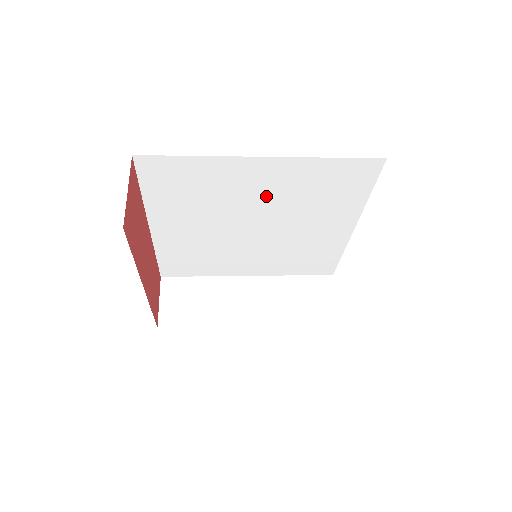
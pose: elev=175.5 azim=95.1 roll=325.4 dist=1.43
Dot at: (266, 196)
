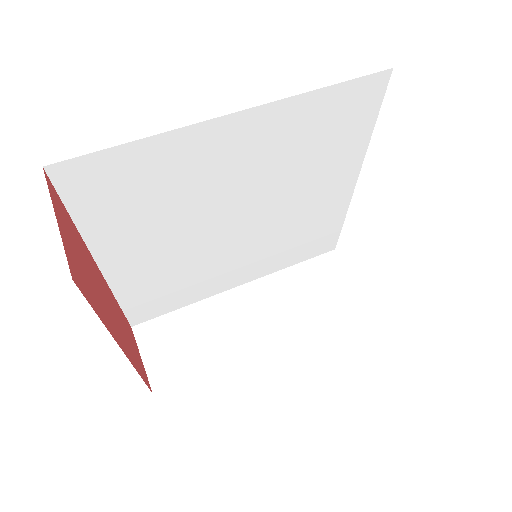
Dot at: (247, 172)
